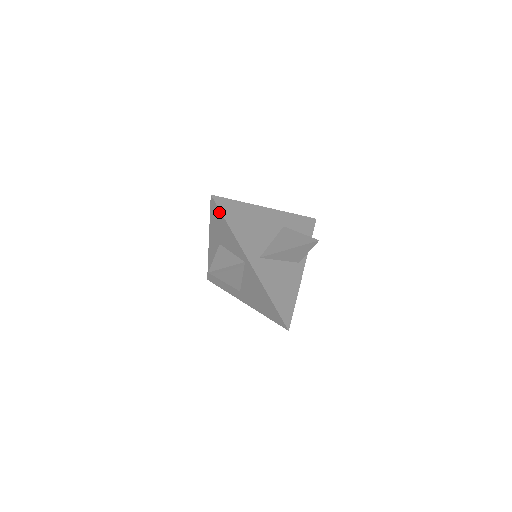
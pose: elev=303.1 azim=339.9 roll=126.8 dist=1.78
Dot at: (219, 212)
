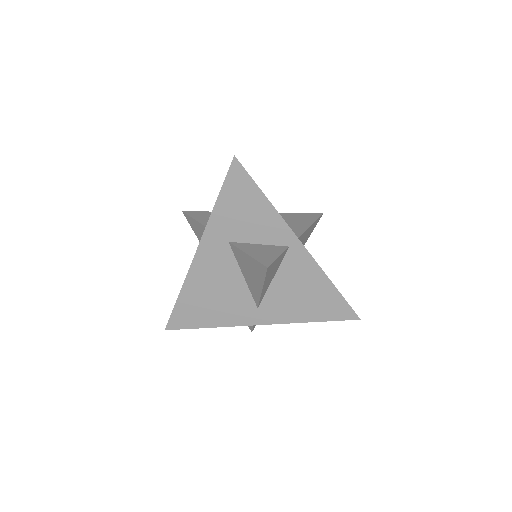
Dot at: (248, 180)
